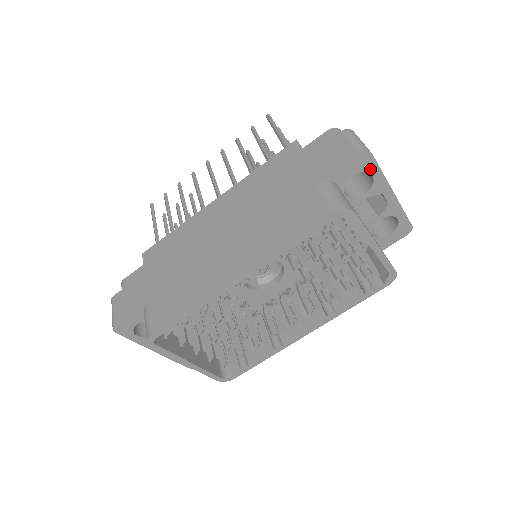
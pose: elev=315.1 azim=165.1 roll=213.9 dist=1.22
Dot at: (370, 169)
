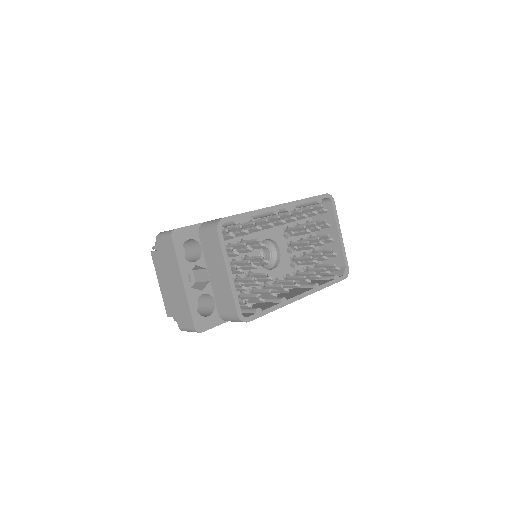
Dot at: occluded
